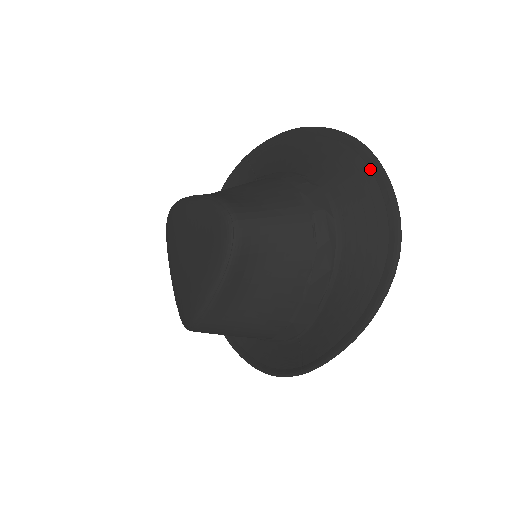
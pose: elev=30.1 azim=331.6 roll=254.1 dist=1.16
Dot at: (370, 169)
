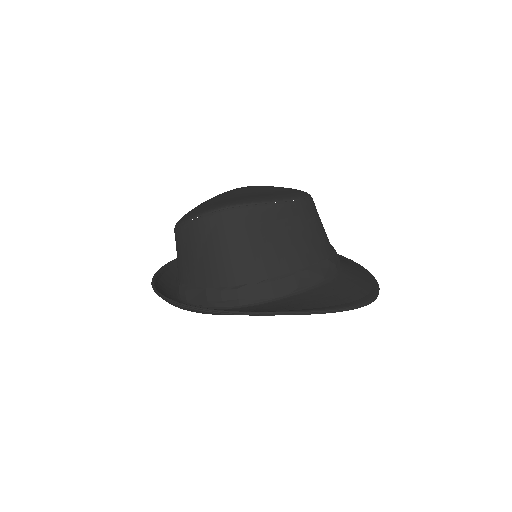
Dot at: (367, 273)
